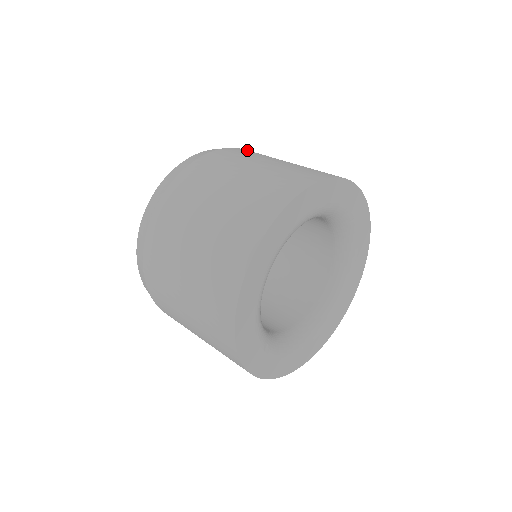
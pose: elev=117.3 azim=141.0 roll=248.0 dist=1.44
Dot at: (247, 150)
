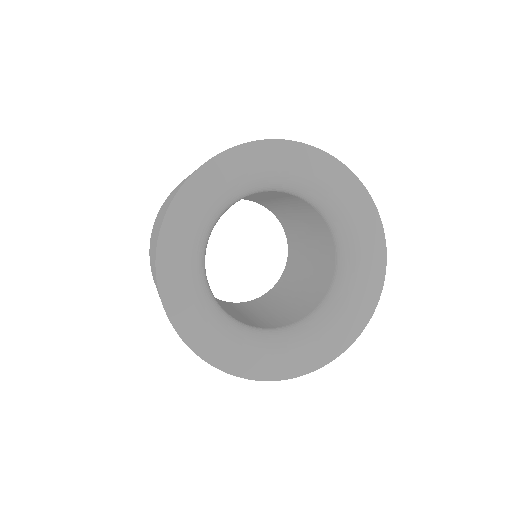
Dot at: occluded
